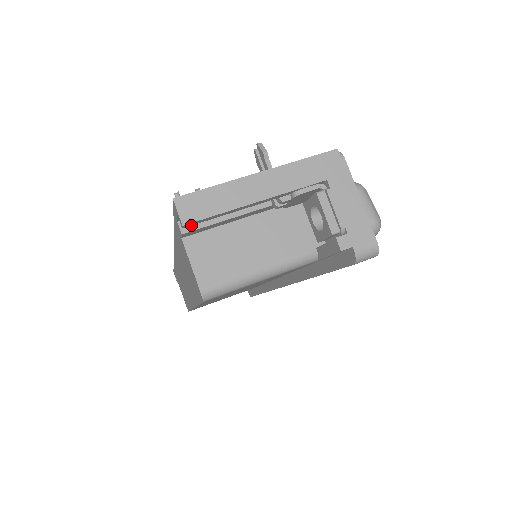
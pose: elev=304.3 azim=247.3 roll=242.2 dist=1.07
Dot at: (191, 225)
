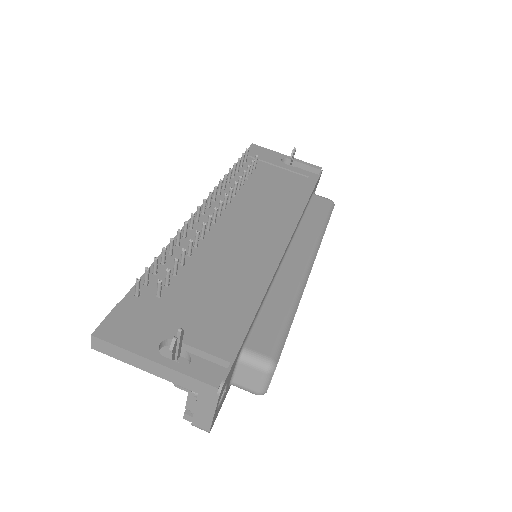
Dot at: occluded
